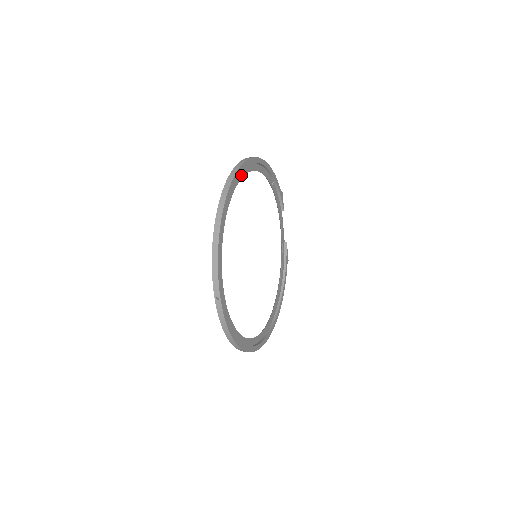
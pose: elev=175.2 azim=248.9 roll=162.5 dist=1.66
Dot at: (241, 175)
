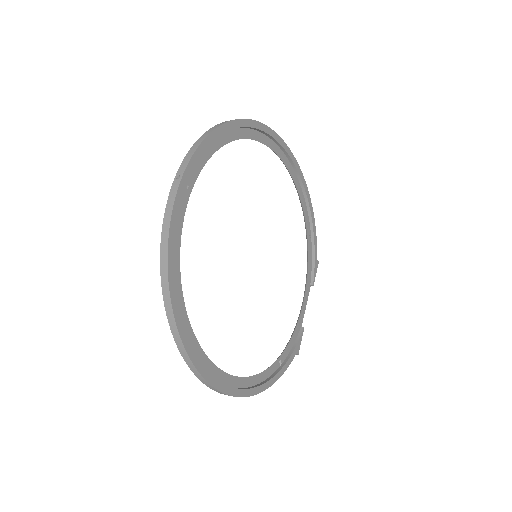
Dot at: (276, 150)
